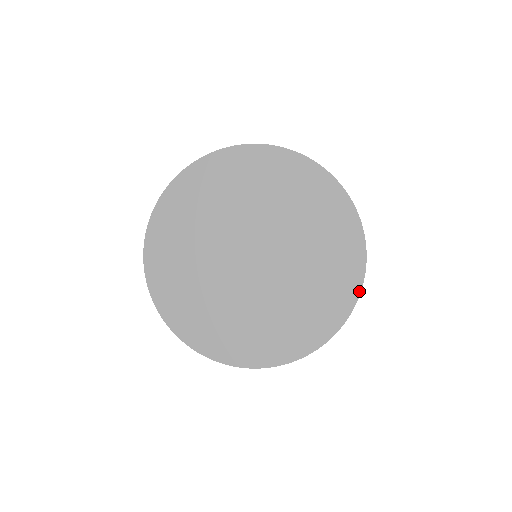
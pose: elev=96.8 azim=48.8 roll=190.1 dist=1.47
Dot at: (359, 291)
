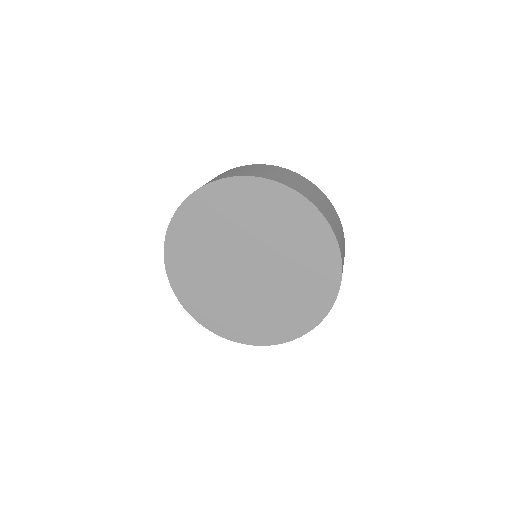
Dot at: (336, 296)
